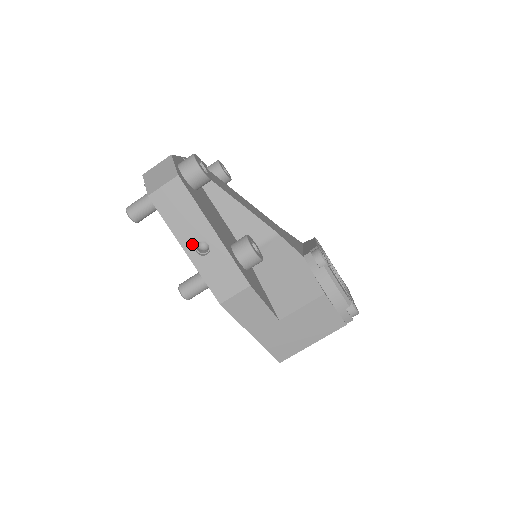
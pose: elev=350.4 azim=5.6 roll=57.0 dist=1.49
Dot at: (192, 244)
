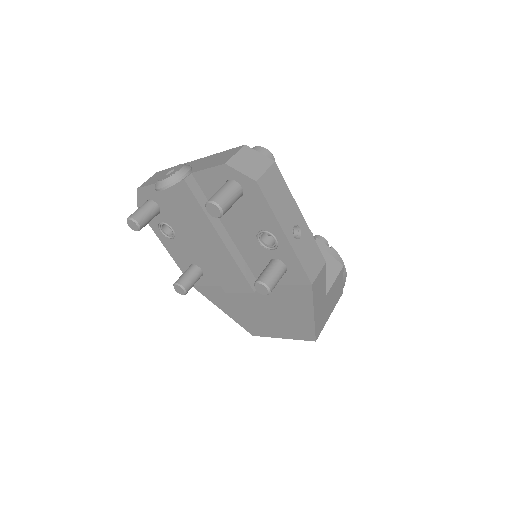
Dot at: (290, 229)
